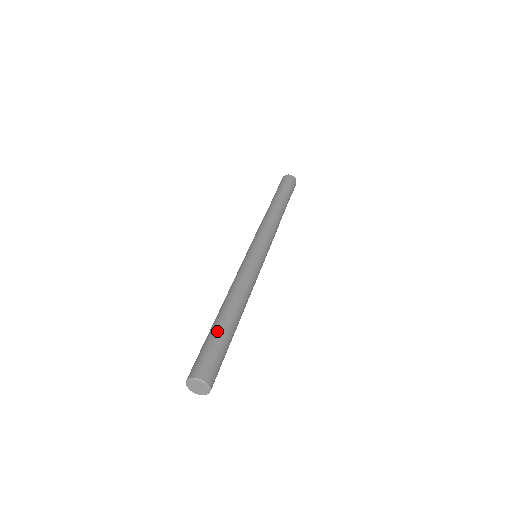
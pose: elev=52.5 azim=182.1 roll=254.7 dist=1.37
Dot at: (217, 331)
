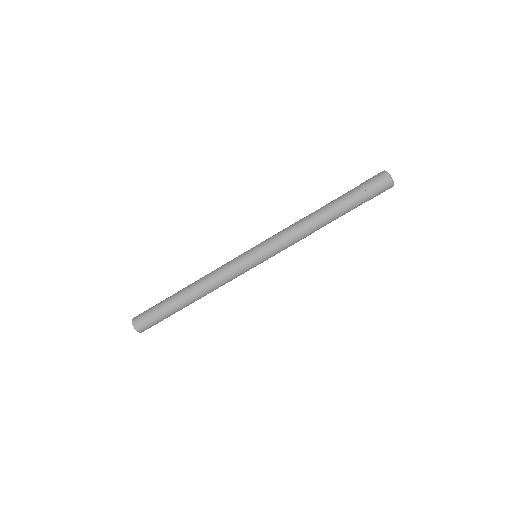
Dot at: (167, 307)
